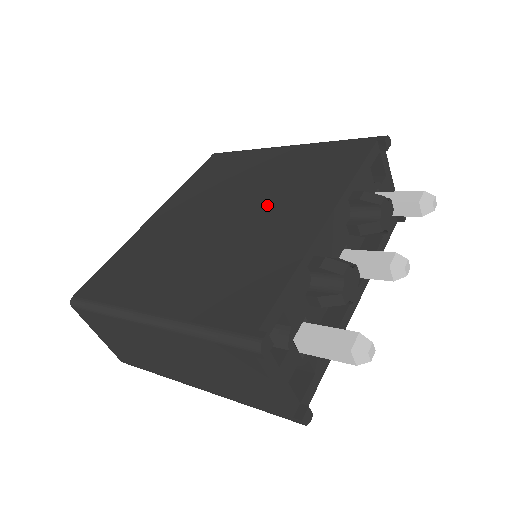
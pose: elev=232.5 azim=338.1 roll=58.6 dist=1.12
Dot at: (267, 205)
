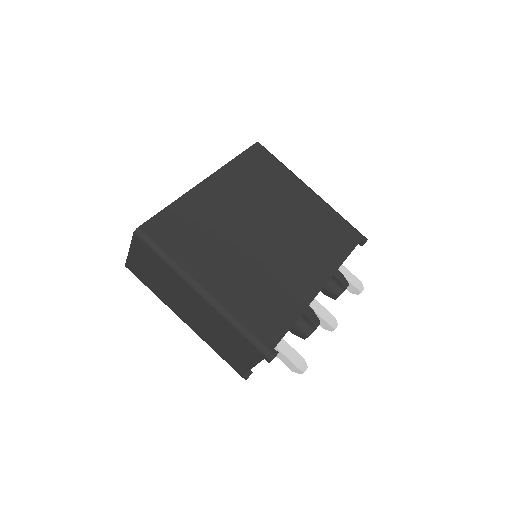
Dot at: (291, 245)
